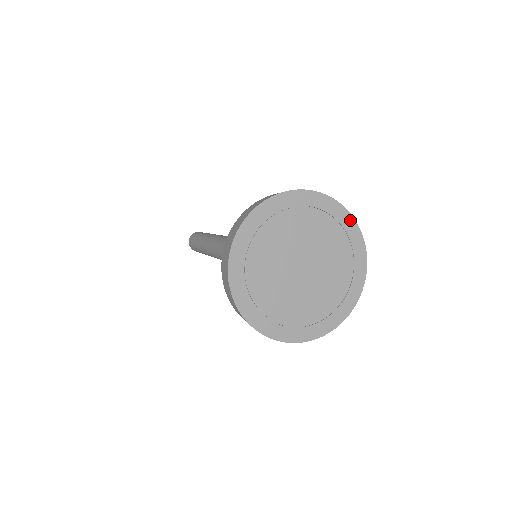
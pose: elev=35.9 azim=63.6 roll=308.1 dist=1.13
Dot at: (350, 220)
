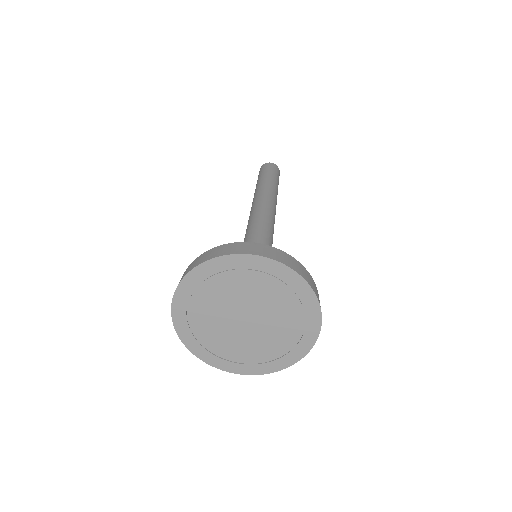
Dot at: (280, 267)
